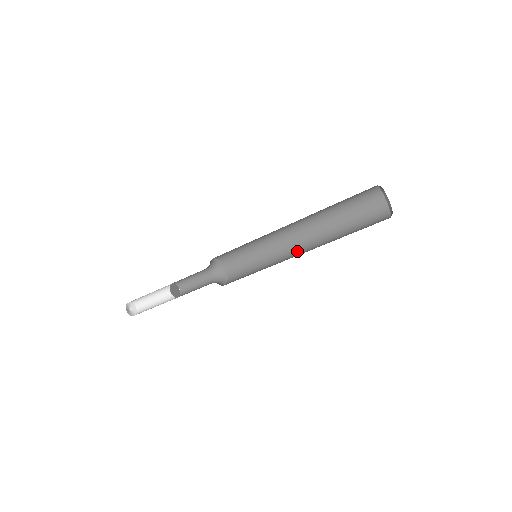
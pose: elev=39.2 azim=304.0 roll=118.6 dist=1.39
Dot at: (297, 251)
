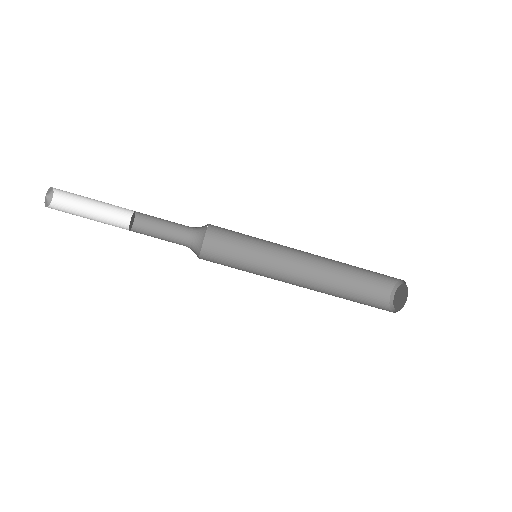
Dot at: (294, 271)
